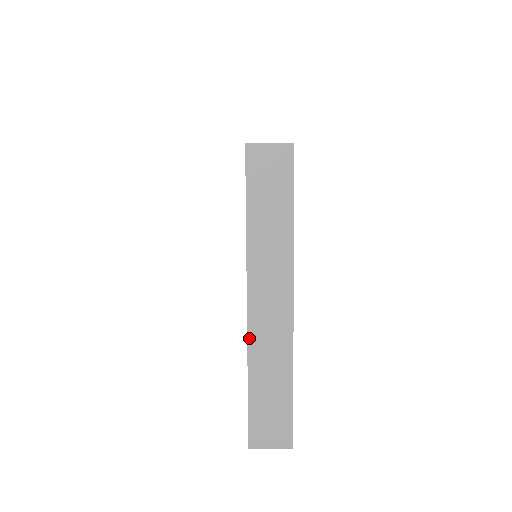
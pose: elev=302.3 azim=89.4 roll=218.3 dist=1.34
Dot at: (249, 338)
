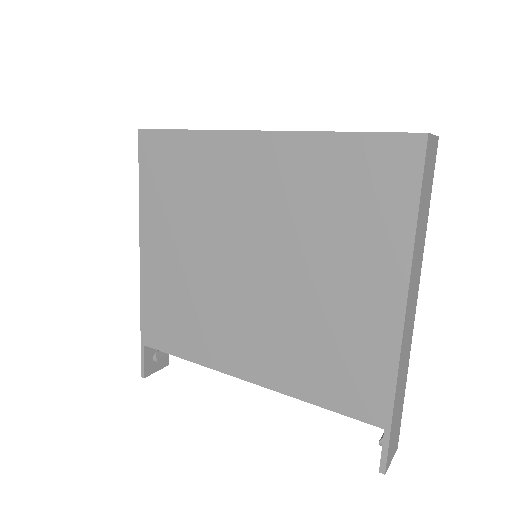
Dot at: (400, 358)
